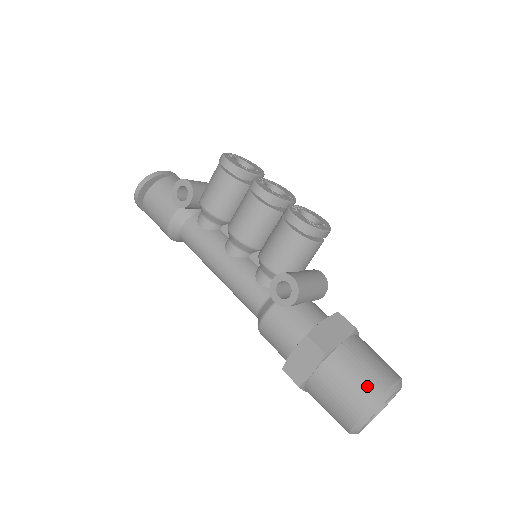
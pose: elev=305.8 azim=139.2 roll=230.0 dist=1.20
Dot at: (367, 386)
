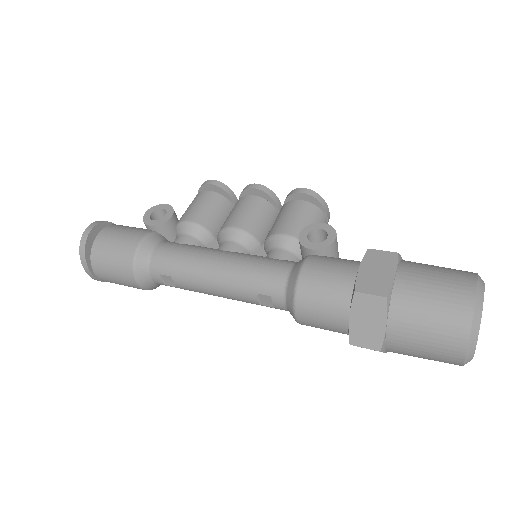
Dot at: (457, 270)
